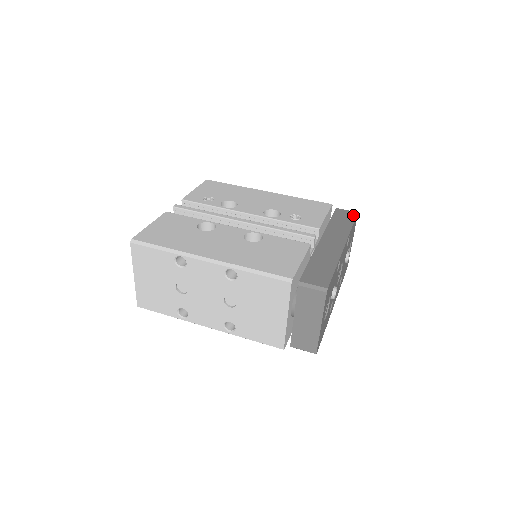
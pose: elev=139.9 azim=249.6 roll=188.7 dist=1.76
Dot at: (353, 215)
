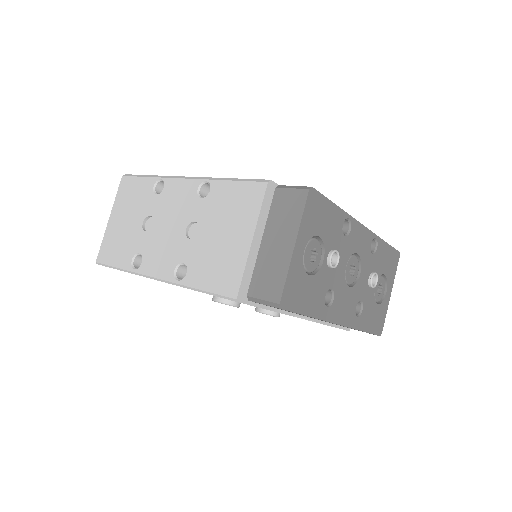
Dot at: occluded
